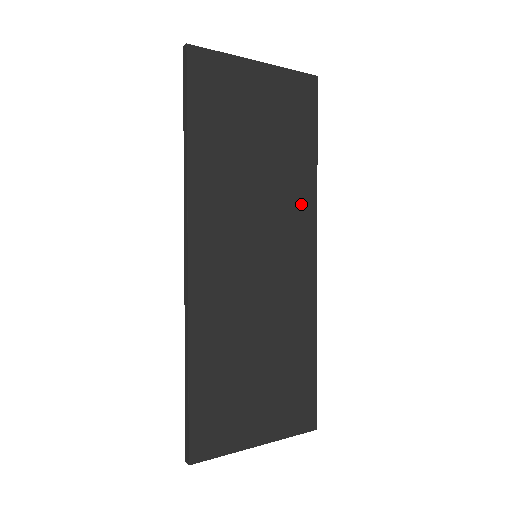
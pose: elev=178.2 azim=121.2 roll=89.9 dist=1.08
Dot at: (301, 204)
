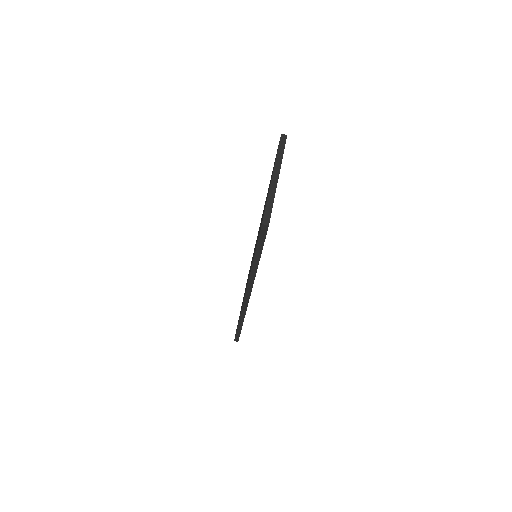
Dot at: occluded
